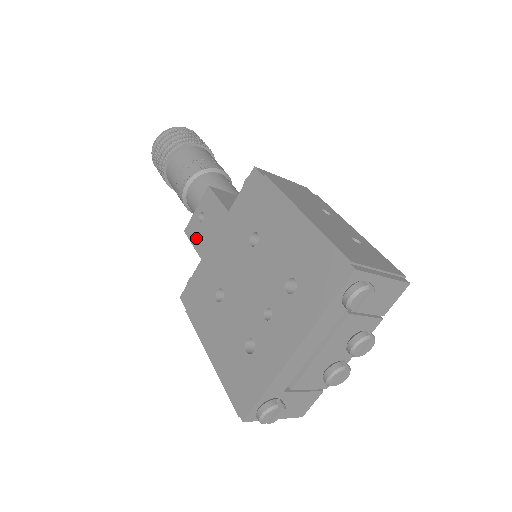
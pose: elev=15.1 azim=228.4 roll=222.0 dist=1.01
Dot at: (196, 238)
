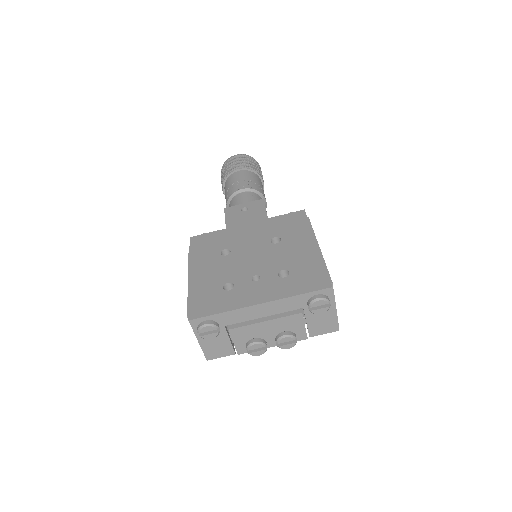
Dot at: (231, 216)
